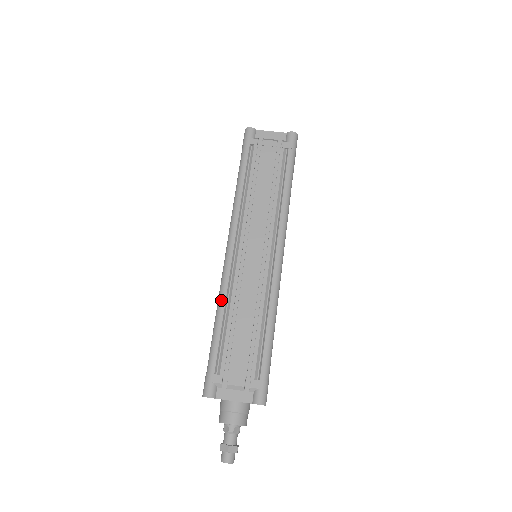
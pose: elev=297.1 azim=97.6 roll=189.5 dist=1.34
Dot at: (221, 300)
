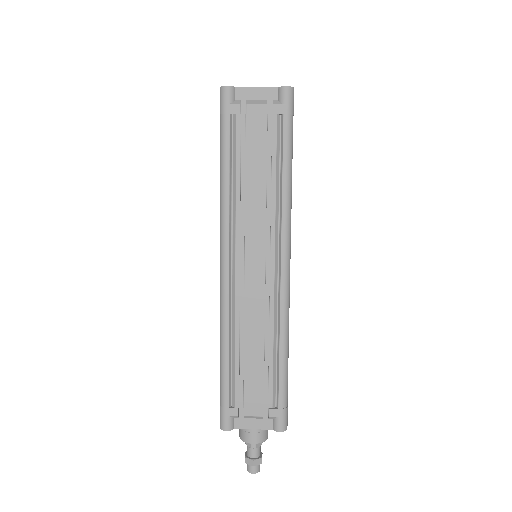
Dot at: (224, 328)
